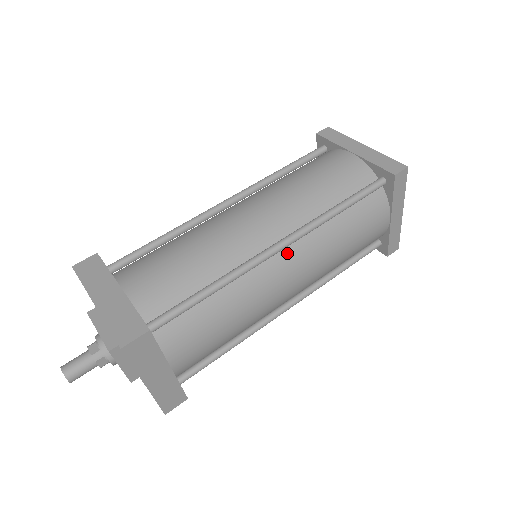
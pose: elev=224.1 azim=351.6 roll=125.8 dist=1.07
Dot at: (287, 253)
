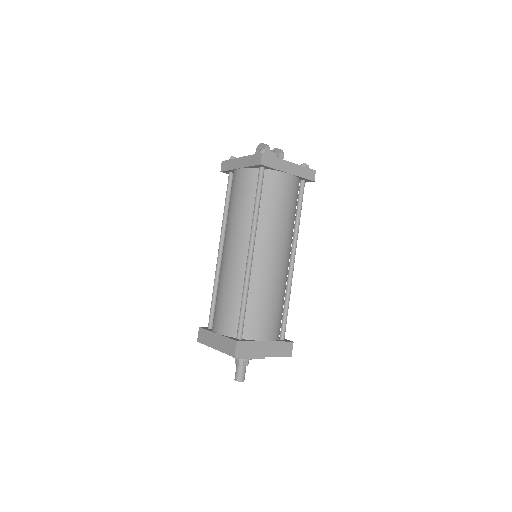
Dot at: occluded
